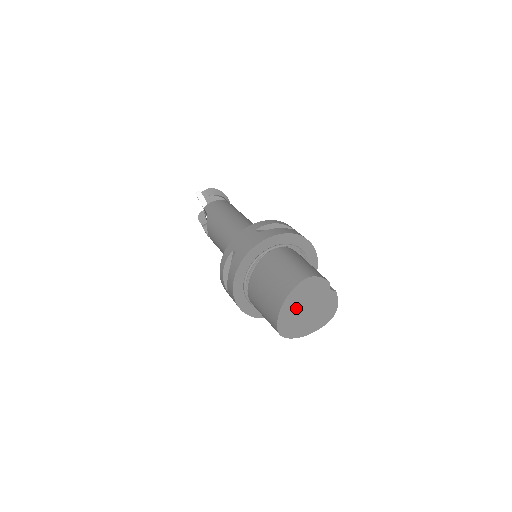
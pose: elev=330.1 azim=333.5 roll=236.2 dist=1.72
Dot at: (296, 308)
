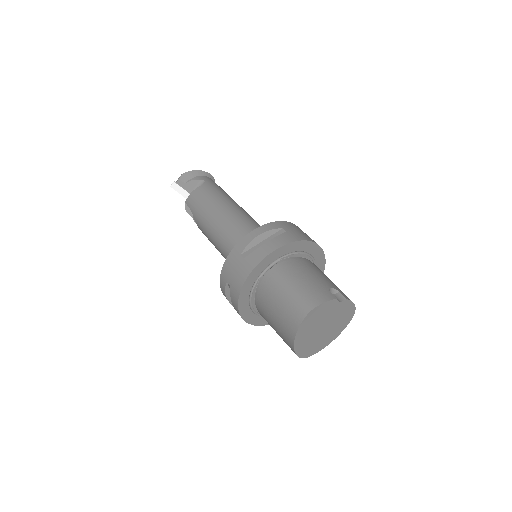
Dot at: (310, 335)
